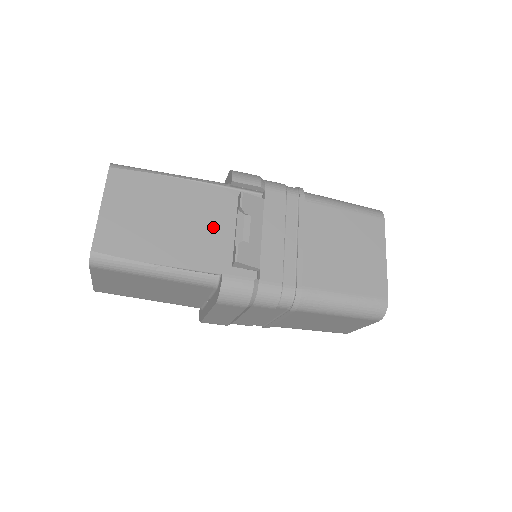
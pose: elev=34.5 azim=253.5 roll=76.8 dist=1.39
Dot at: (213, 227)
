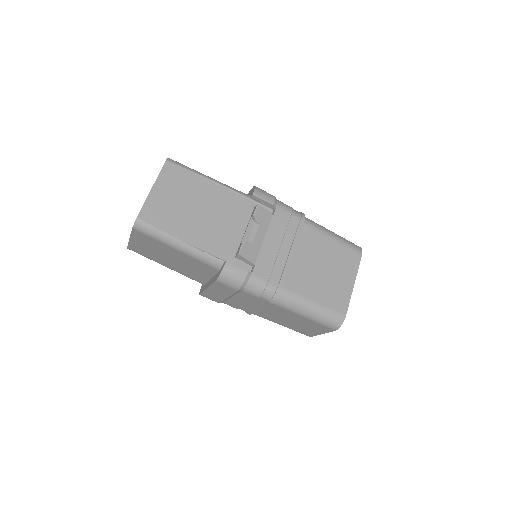
Dot at: (229, 225)
